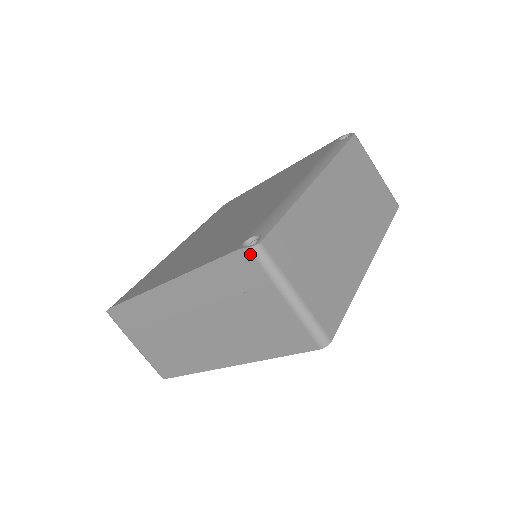
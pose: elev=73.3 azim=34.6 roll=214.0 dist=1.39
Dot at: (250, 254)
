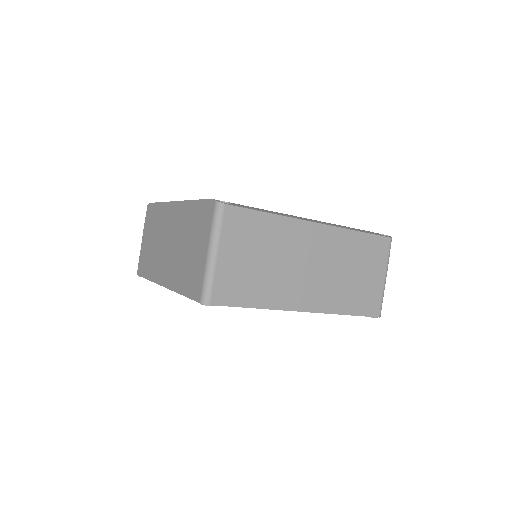
Dot at: (214, 206)
